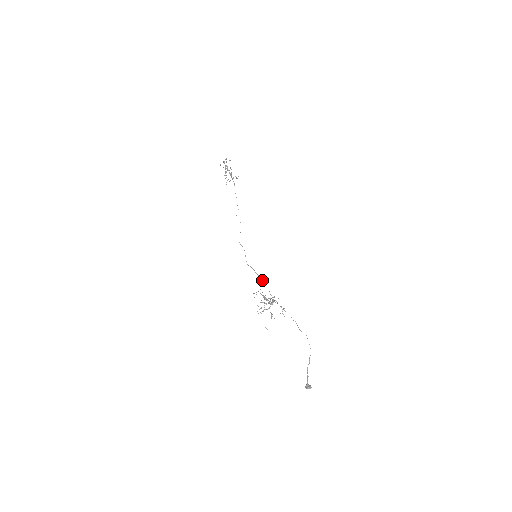
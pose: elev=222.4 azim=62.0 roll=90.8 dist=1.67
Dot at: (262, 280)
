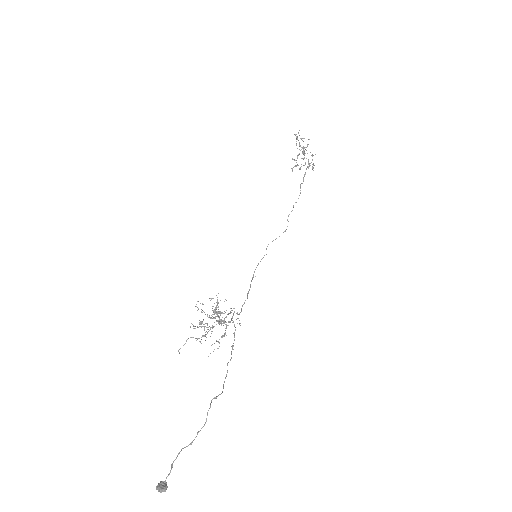
Dot at: (247, 295)
